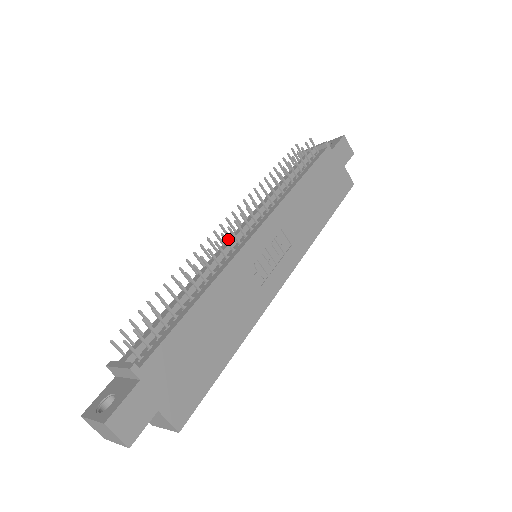
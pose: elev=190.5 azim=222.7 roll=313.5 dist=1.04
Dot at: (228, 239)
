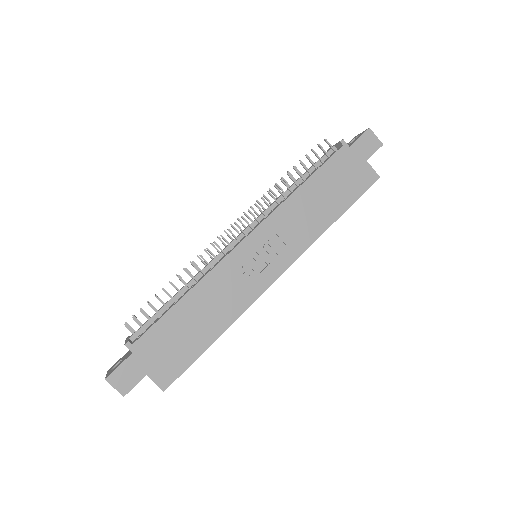
Dot at: occluded
